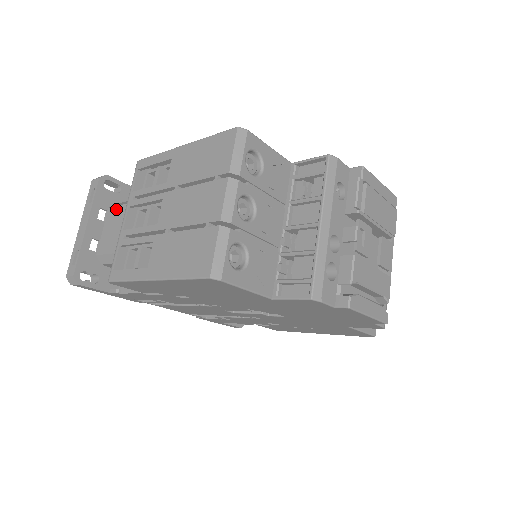
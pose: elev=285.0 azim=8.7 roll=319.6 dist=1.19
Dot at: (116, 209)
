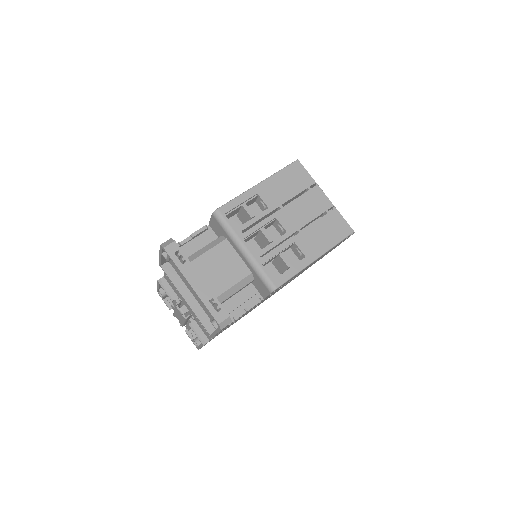
Dot at: (201, 258)
